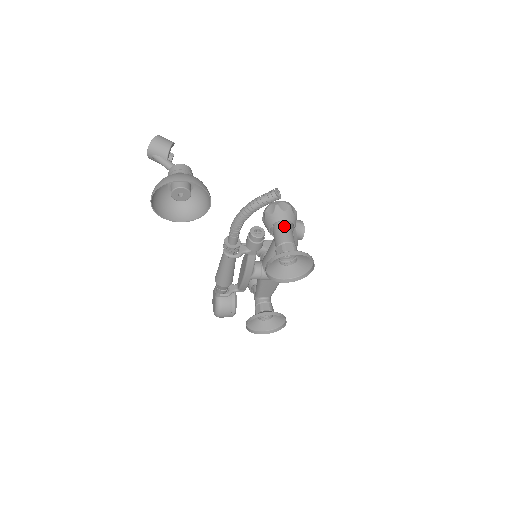
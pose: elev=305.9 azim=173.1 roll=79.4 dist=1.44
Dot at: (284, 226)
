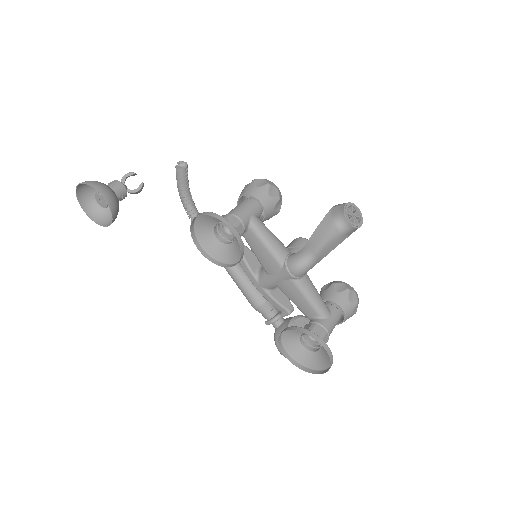
Dot at: (240, 203)
